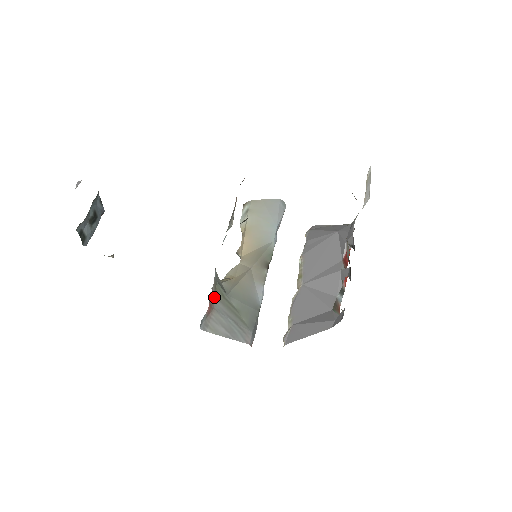
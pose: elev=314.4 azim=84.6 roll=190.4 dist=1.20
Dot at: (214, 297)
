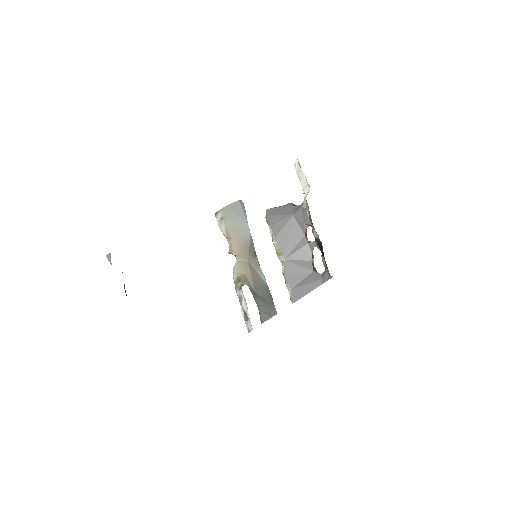
Dot at: (254, 299)
